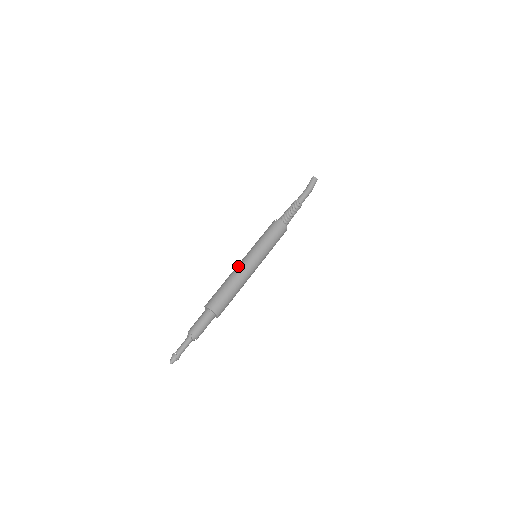
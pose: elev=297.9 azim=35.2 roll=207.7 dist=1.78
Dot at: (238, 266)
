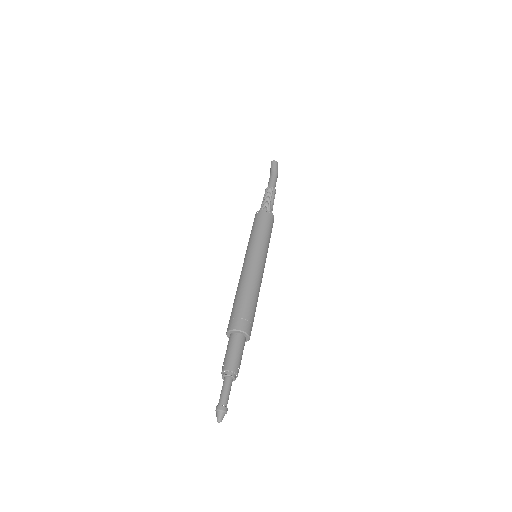
Dot at: (245, 271)
